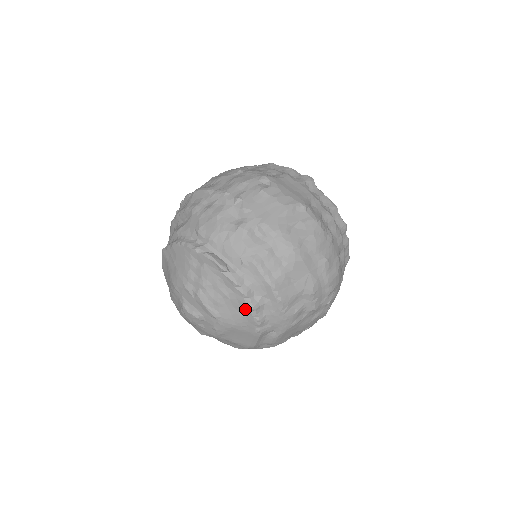
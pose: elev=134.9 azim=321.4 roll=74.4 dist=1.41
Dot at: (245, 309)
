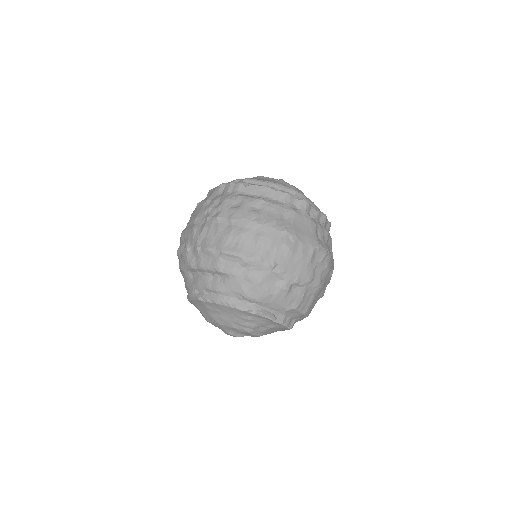
Dot at: occluded
